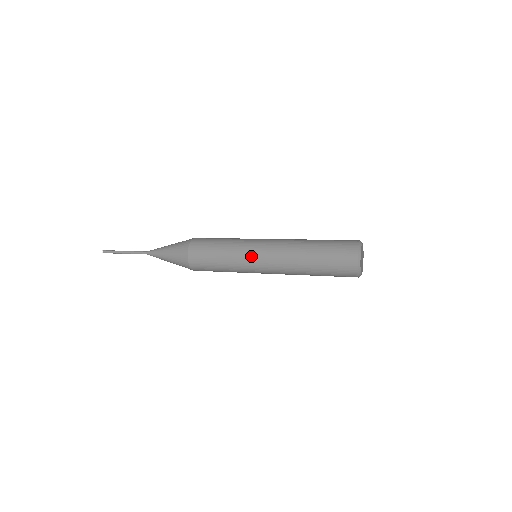
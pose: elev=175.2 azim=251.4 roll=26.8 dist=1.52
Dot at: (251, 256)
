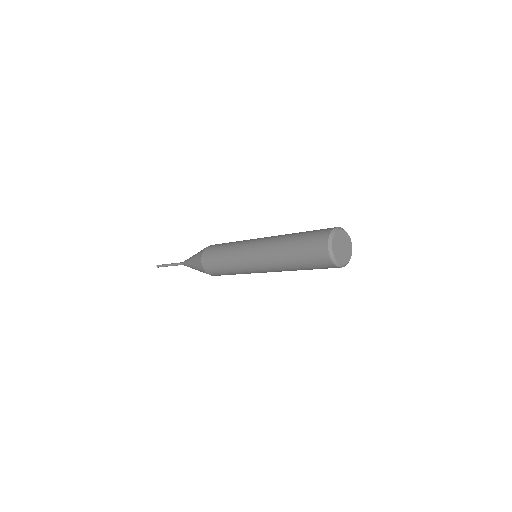
Dot at: (245, 261)
